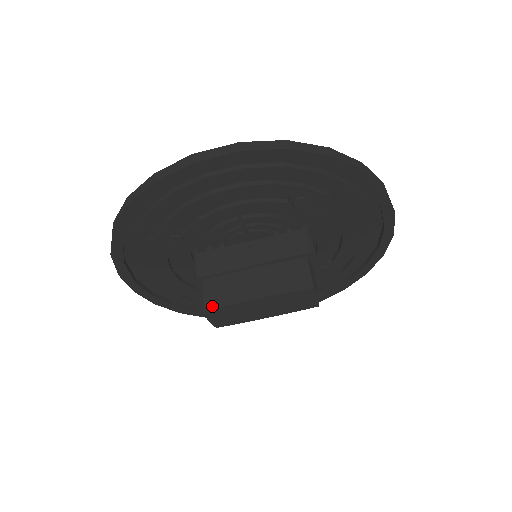
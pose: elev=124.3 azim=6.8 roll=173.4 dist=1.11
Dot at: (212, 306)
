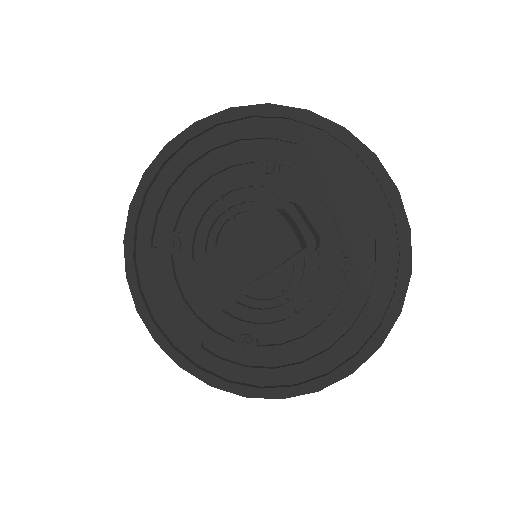
Dot at: (185, 269)
